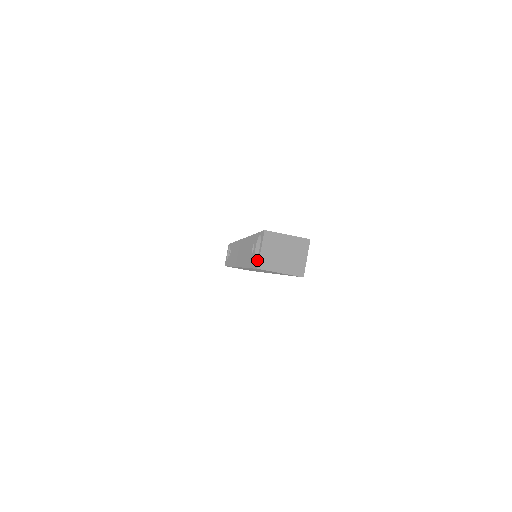
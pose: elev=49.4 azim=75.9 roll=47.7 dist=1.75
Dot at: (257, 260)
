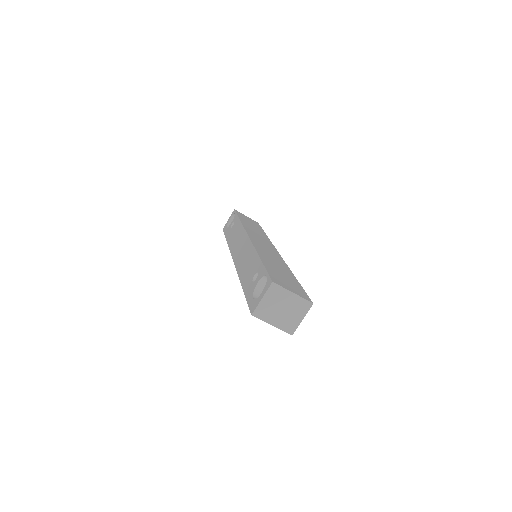
Dot at: (254, 304)
